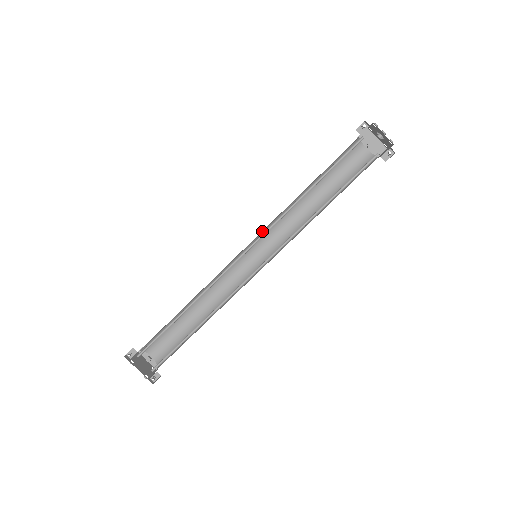
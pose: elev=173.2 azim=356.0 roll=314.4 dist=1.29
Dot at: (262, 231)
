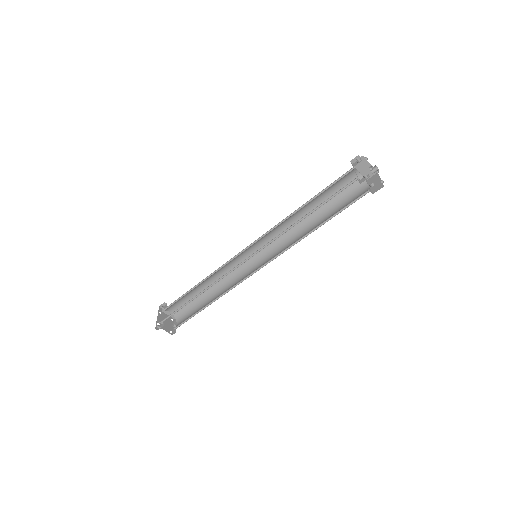
Dot at: occluded
